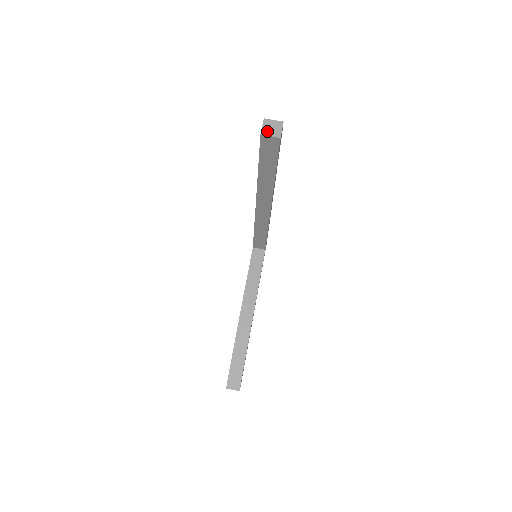
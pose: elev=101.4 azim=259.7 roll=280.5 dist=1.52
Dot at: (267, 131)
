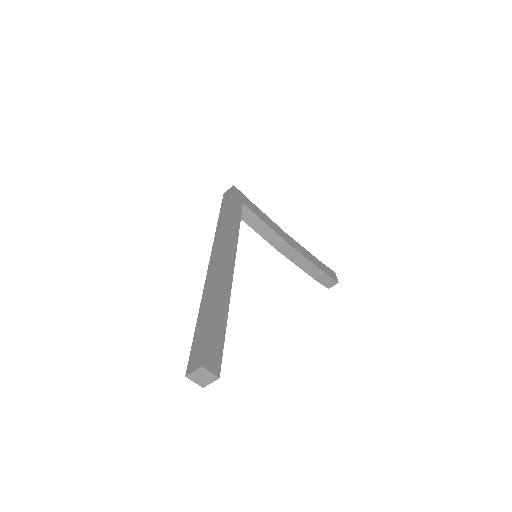
Dot at: (203, 382)
